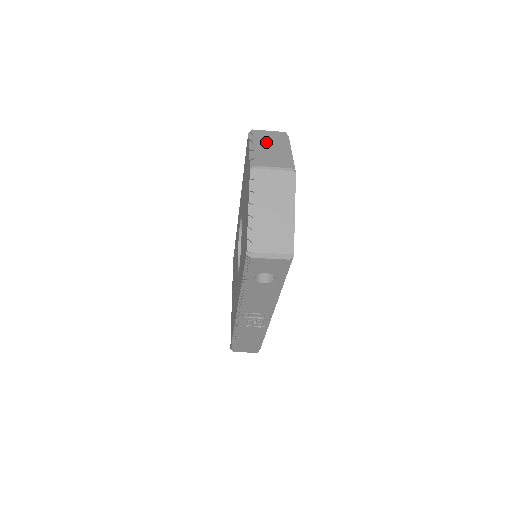
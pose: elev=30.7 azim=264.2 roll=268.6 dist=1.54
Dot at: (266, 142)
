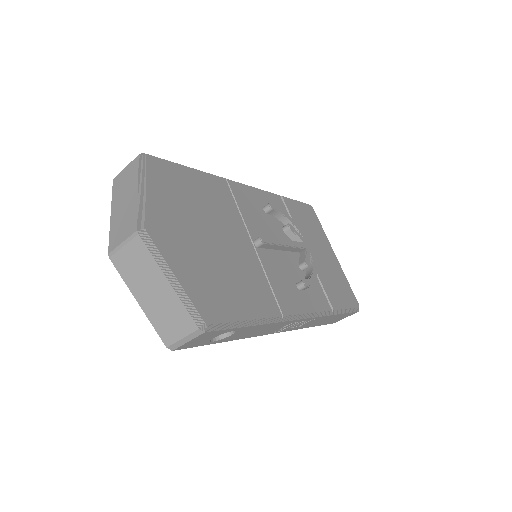
Dot at: (121, 195)
